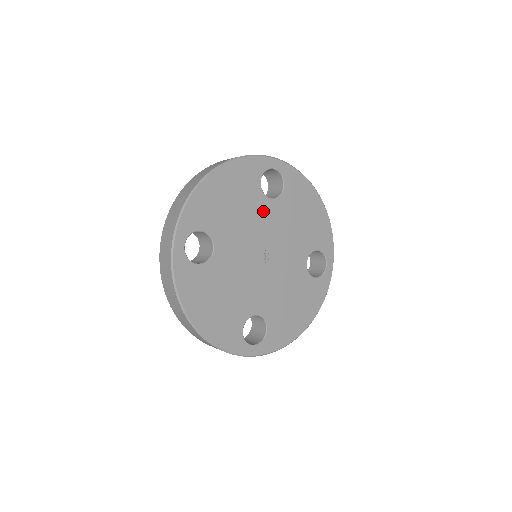
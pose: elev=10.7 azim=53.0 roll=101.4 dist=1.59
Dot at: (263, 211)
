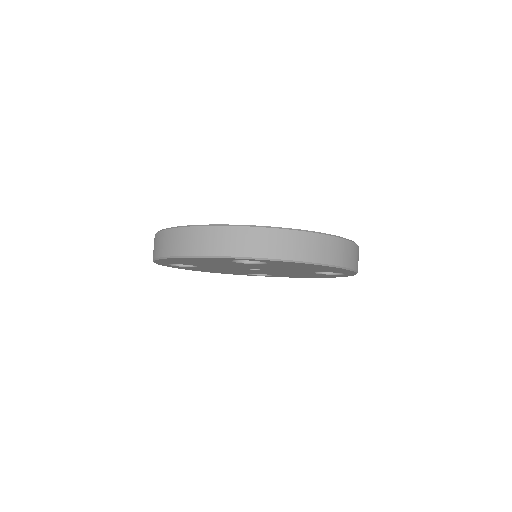
Dot at: (243, 265)
